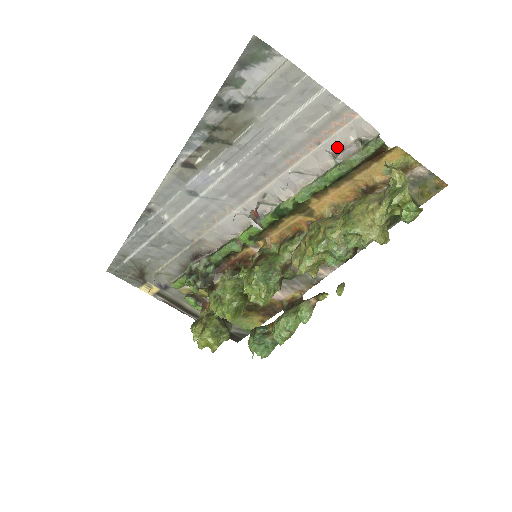
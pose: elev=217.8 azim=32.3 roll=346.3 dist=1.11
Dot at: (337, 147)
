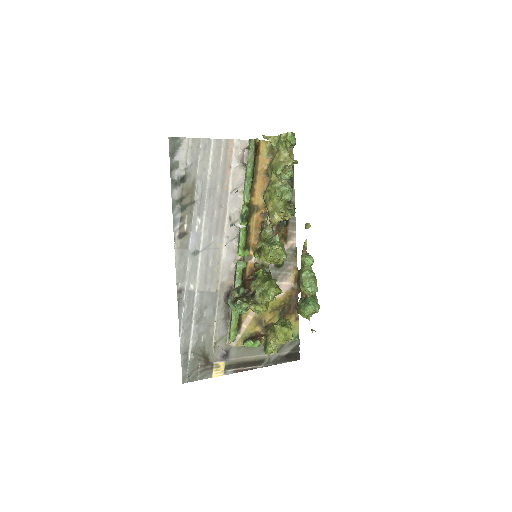
Dot at: (239, 160)
